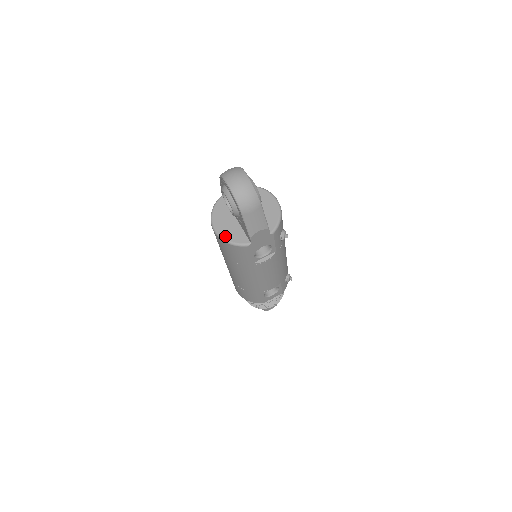
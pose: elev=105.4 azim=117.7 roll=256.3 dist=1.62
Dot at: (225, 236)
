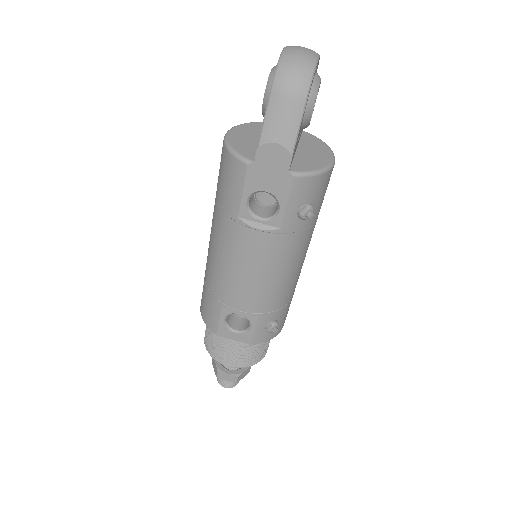
Dot at: (232, 141)
